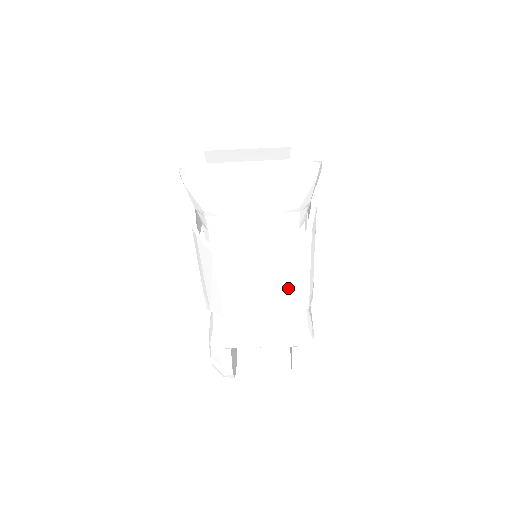
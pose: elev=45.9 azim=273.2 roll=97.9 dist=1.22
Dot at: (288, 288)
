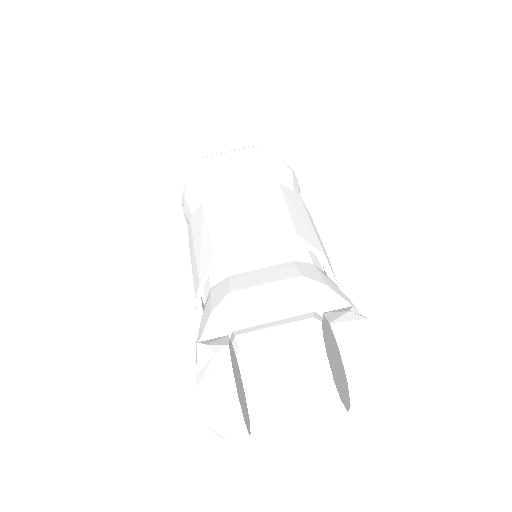
Dot at: (283, 207)
